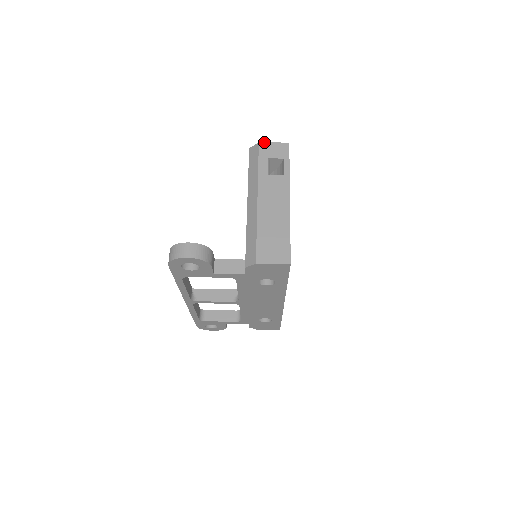
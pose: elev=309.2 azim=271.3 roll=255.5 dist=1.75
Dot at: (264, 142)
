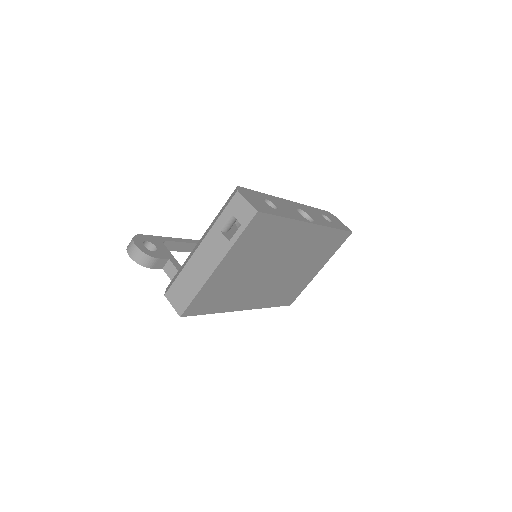
Dot at: (241, 194)
